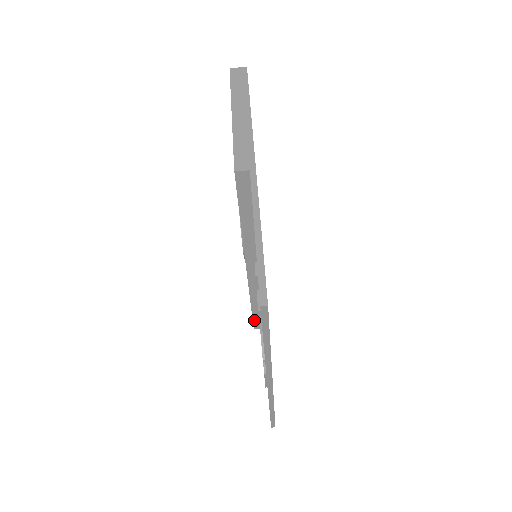
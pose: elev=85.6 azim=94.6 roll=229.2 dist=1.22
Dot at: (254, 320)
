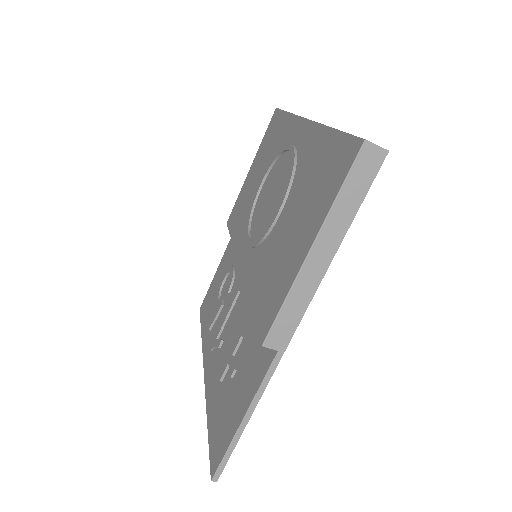
Dot at: occluded
